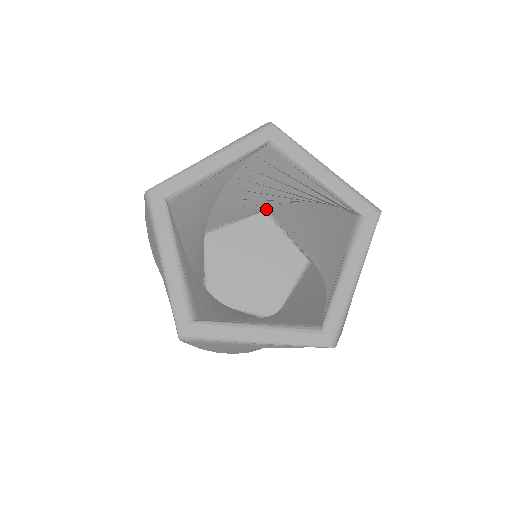
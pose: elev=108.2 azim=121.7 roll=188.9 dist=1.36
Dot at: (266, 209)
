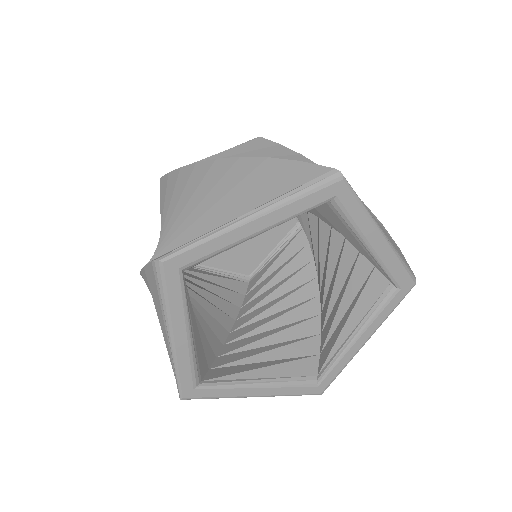
Dot at: occluded
